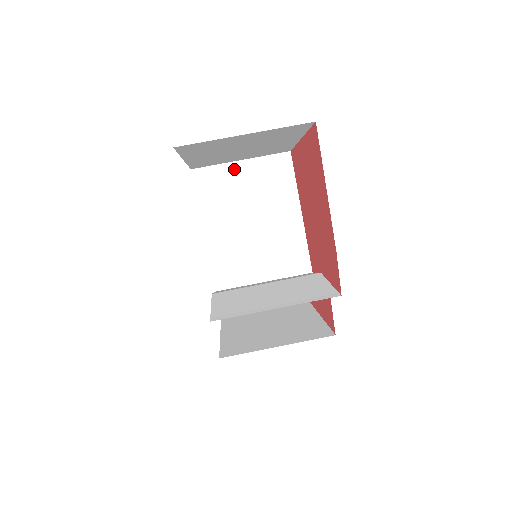
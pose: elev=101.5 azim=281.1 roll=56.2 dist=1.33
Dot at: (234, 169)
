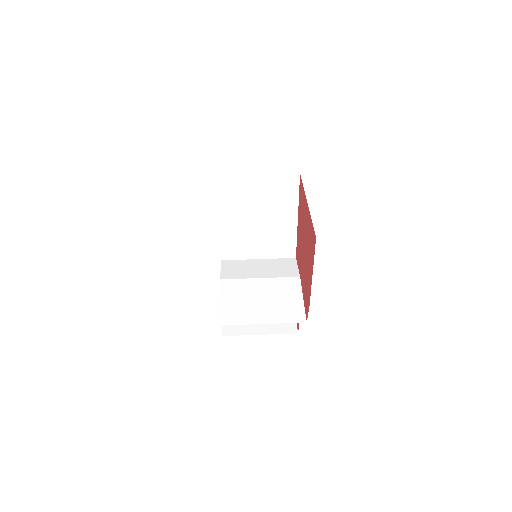
Dot at: (251, 181)
